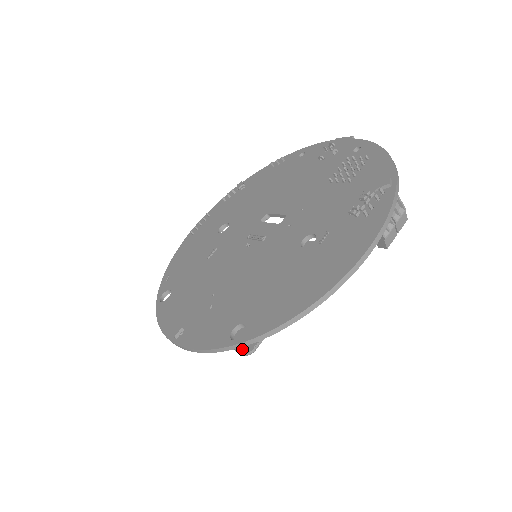
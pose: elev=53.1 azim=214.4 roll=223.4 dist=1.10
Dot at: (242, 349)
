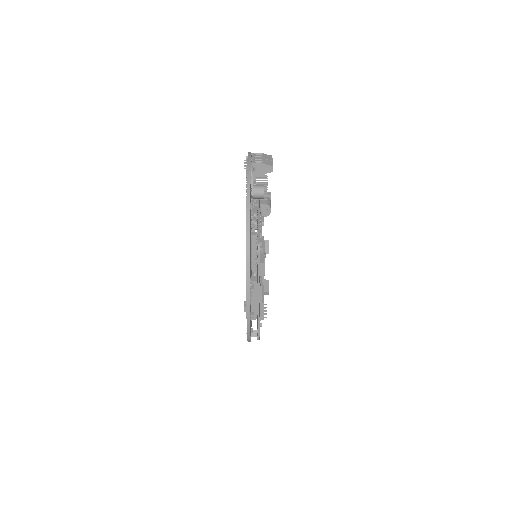
Dot at: occluded
